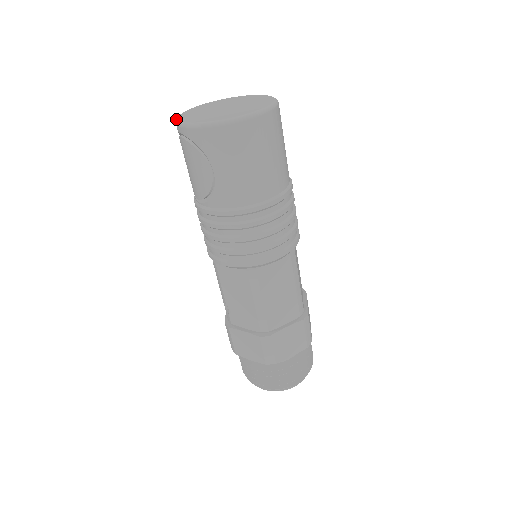
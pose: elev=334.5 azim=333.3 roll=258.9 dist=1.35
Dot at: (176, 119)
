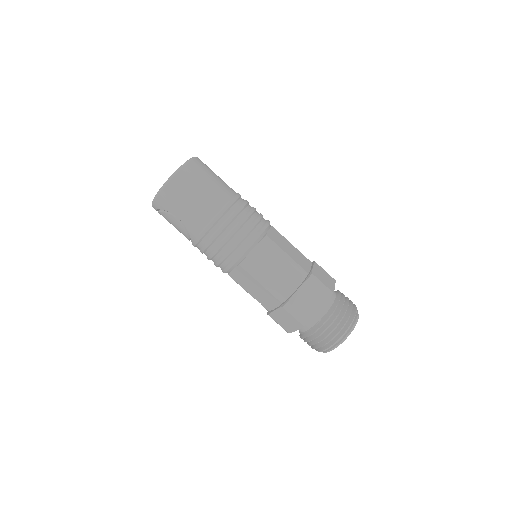
Dot at: occluded
